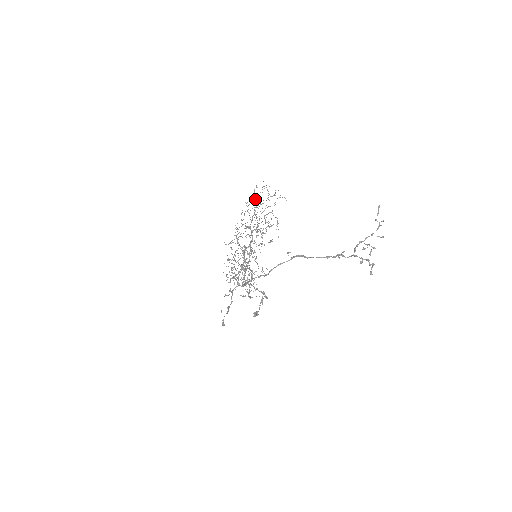
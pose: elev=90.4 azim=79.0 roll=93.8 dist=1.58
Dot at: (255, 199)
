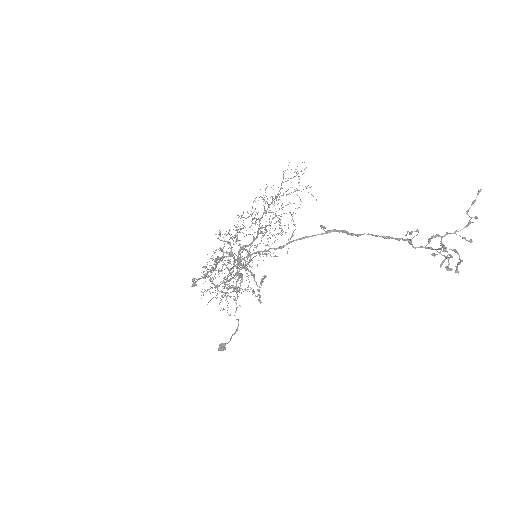
Dot at: occluded
